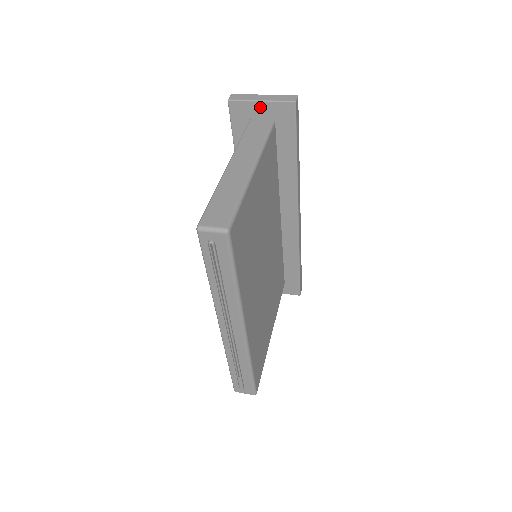
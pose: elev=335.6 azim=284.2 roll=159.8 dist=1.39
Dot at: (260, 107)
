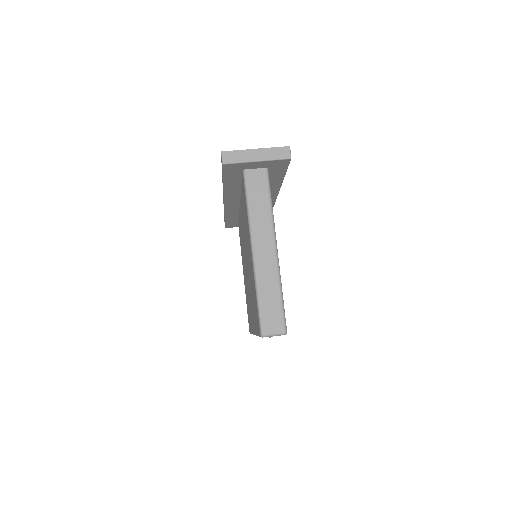
Dot at: (255, 164)
